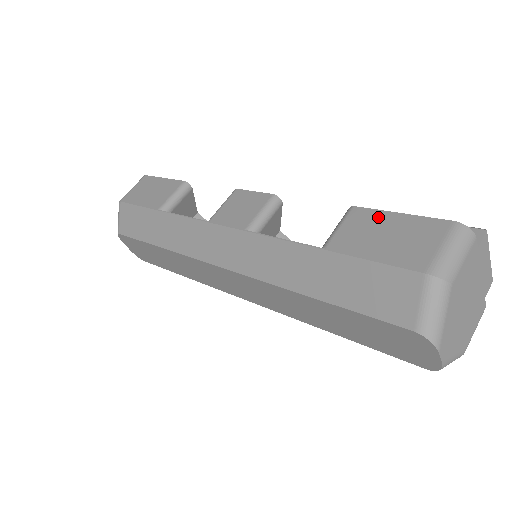
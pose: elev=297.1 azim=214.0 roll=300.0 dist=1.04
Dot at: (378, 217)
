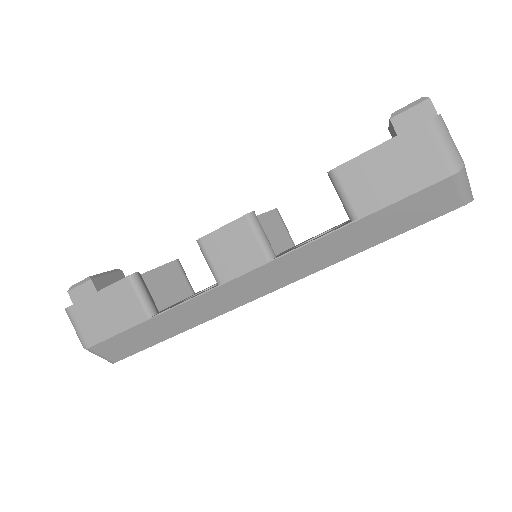
Dot at: (366, 162)
